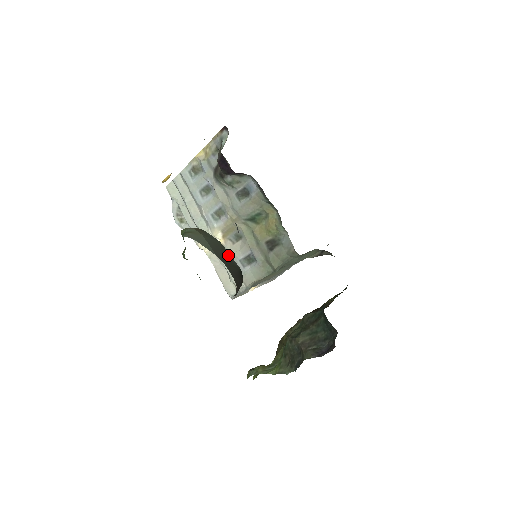
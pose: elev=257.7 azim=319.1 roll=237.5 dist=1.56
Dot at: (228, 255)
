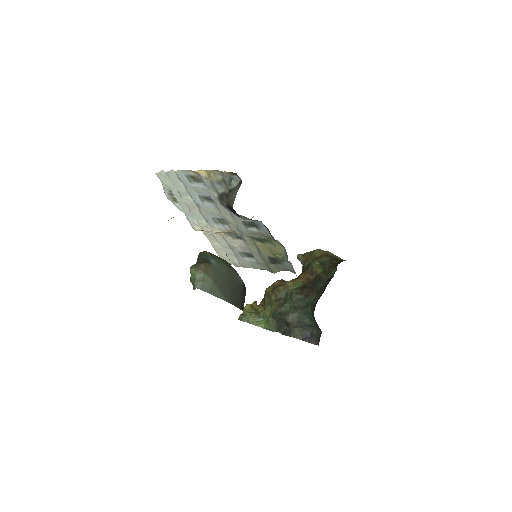
Dot at: (233, 278)
